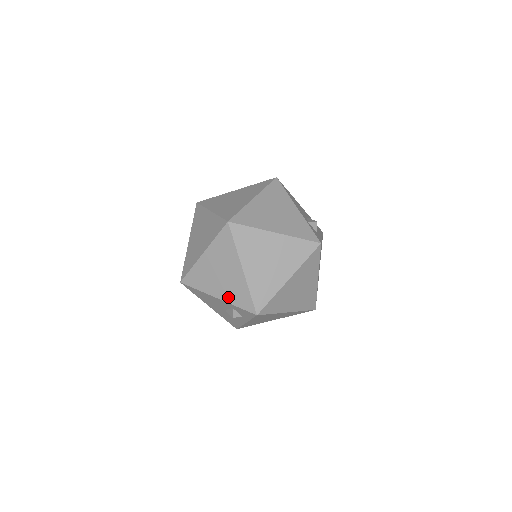
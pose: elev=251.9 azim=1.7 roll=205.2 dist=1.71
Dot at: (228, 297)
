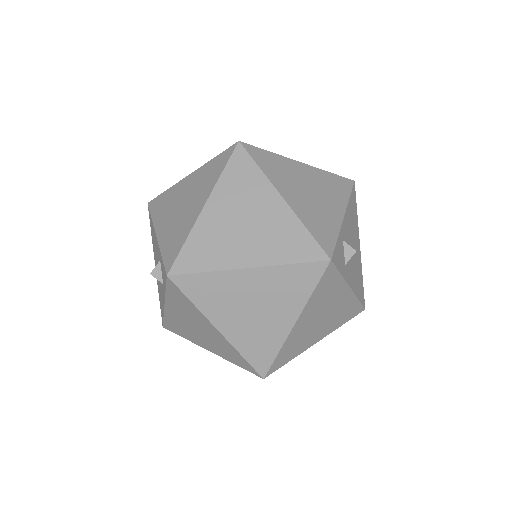
Dot at: (165, 237)
